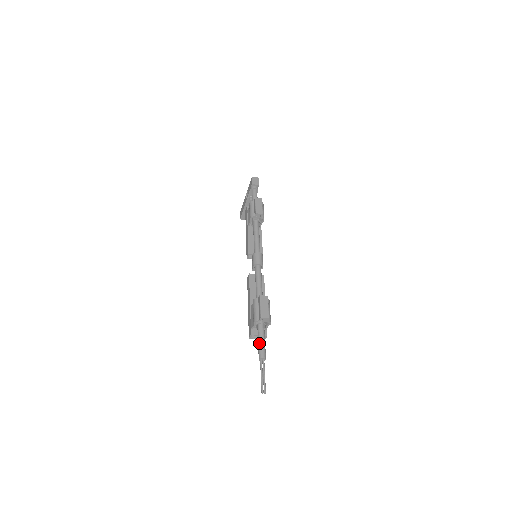
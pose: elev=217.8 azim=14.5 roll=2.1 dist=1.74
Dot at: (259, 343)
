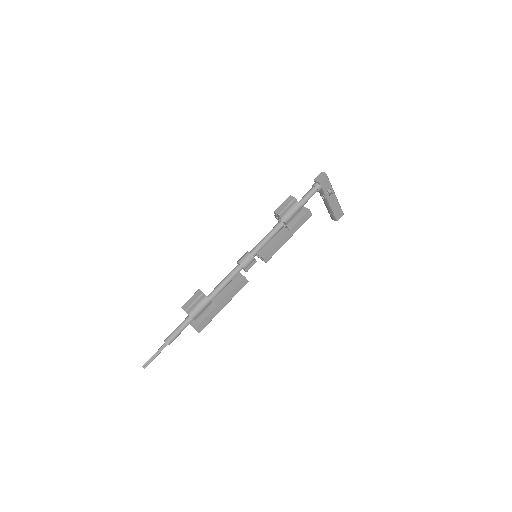
Dot at: (175, 329)
